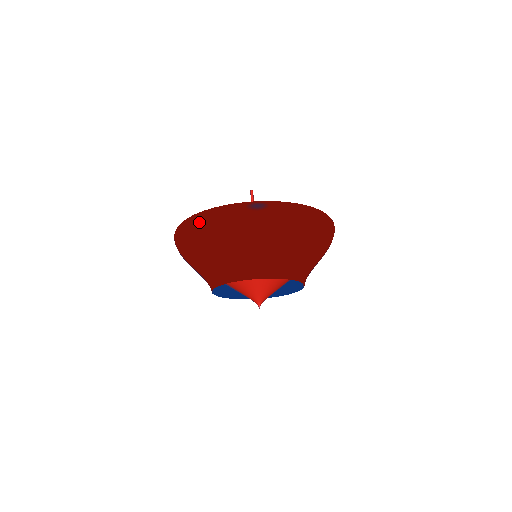
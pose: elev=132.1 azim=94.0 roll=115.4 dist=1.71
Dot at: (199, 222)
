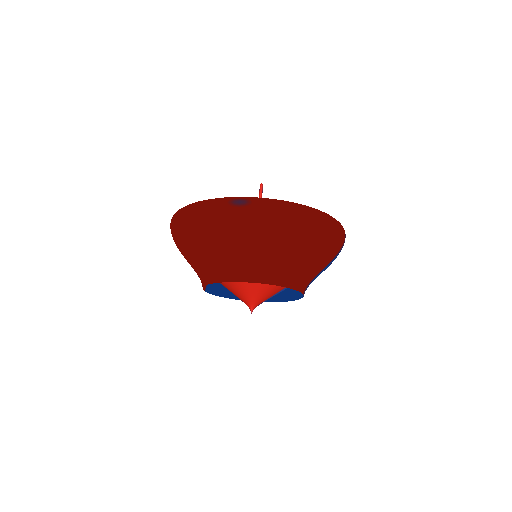
Dot at: (183, 216)
